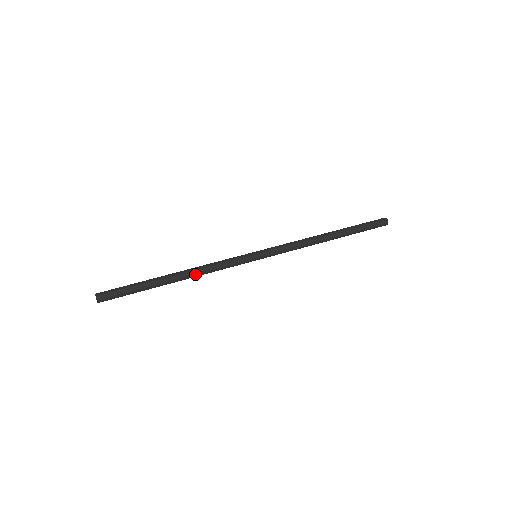
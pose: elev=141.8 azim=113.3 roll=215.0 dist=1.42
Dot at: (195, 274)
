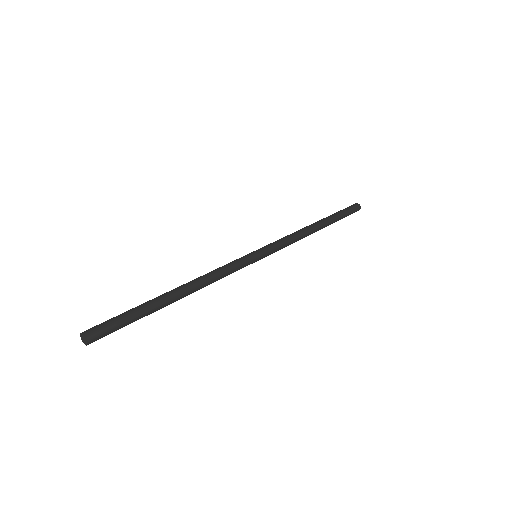
Dot at: (200, 285)
